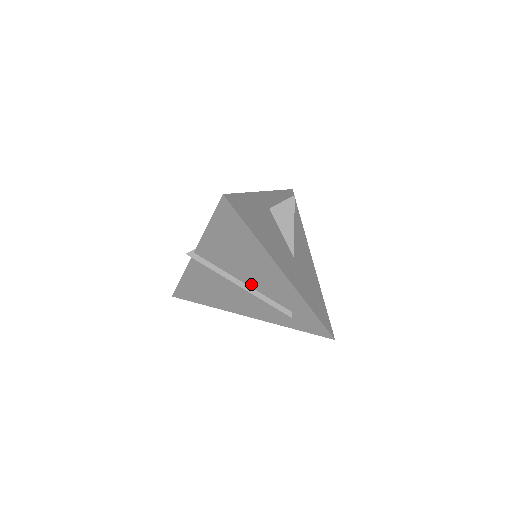
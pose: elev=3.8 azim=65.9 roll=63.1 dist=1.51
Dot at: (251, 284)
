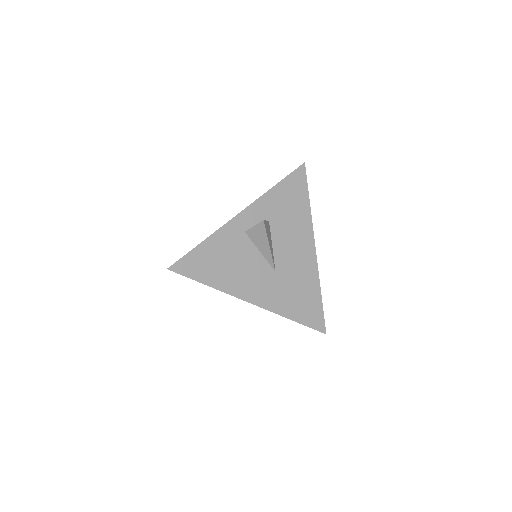
Dot at: occluded
